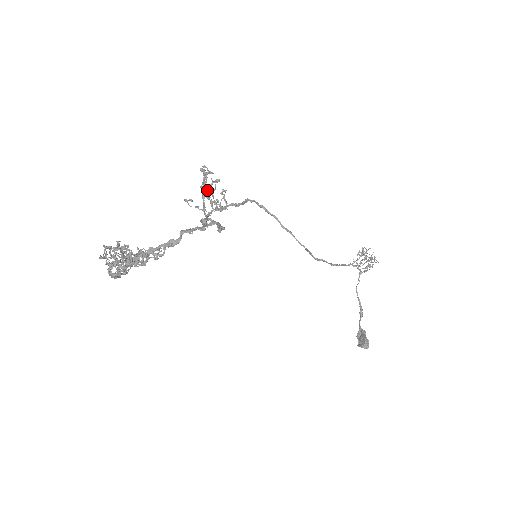
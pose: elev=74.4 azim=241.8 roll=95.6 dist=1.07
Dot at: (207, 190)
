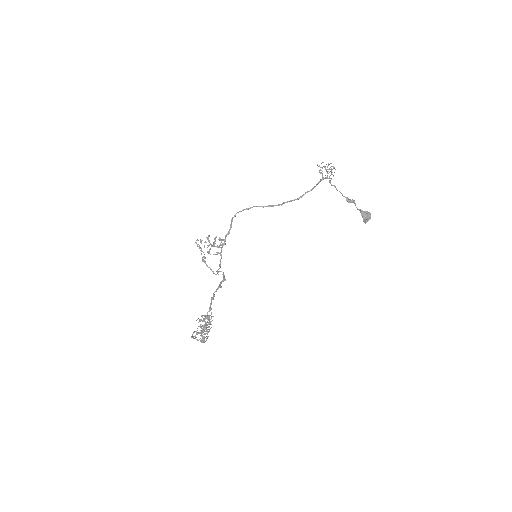
Dot at: (209, 245)
